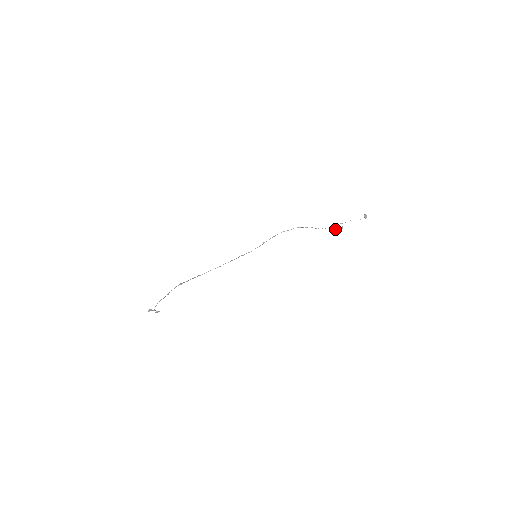
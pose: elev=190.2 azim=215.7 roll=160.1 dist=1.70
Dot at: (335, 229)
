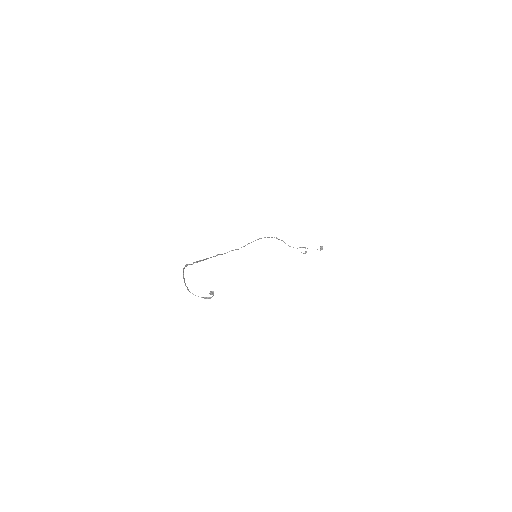
Dot at: (301, 252)
